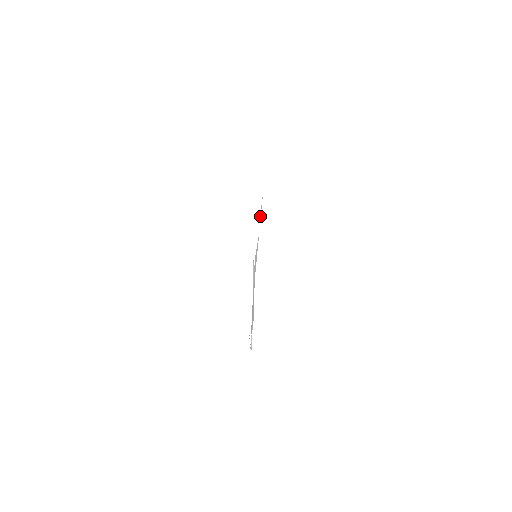
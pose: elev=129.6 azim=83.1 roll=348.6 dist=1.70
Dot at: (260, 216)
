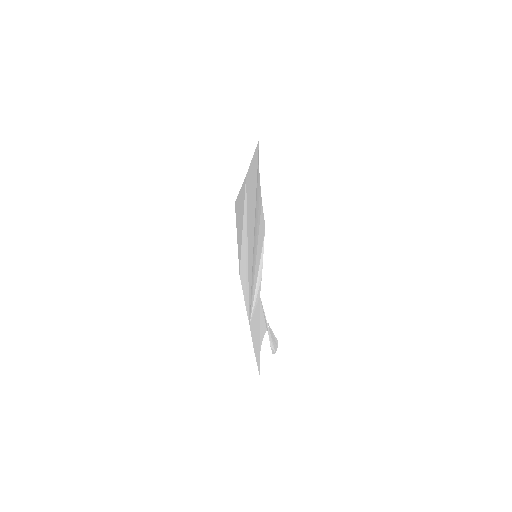
Dot at: (245, 215)
